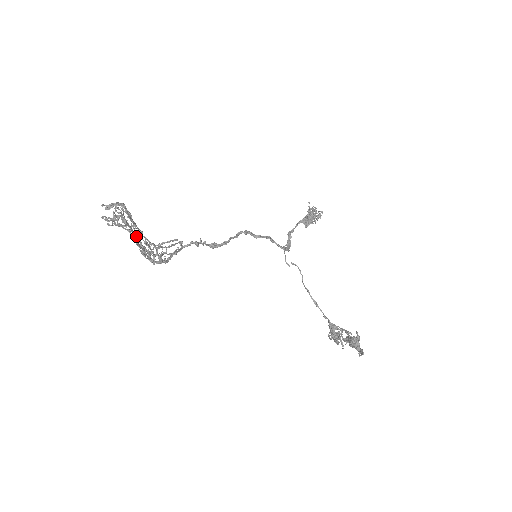
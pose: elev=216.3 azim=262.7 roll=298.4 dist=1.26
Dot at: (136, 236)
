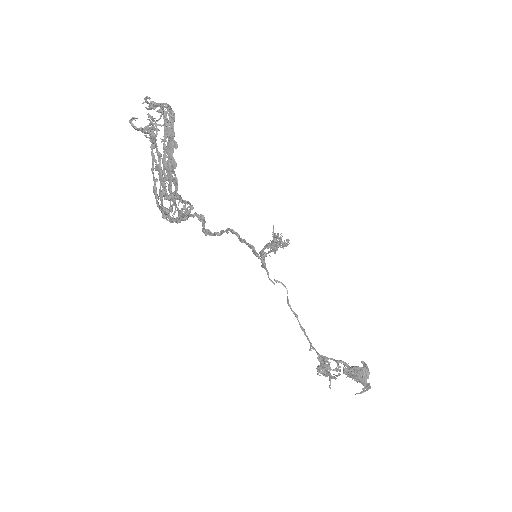
Dot at: occluded
